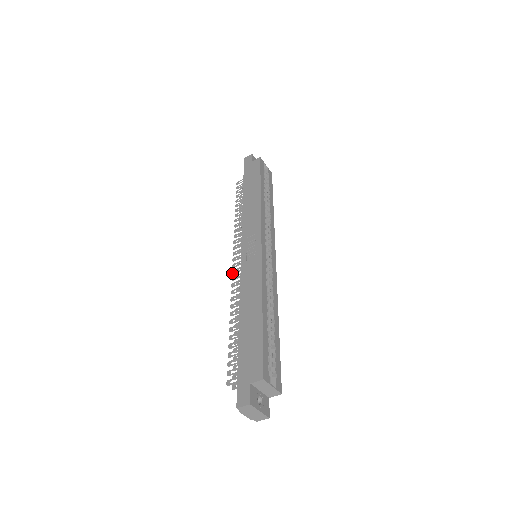
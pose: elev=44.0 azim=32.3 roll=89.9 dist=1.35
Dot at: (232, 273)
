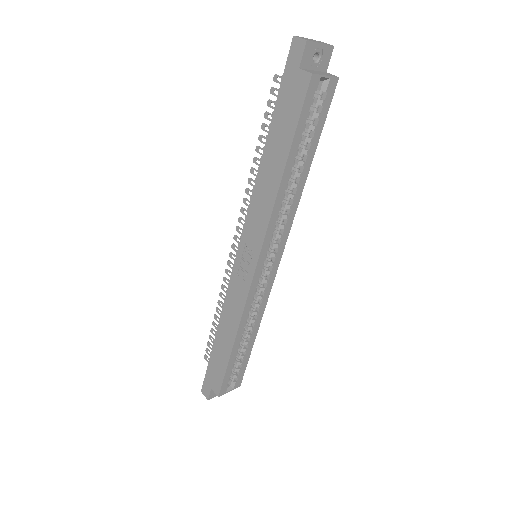
Dot at: (229, 256)
